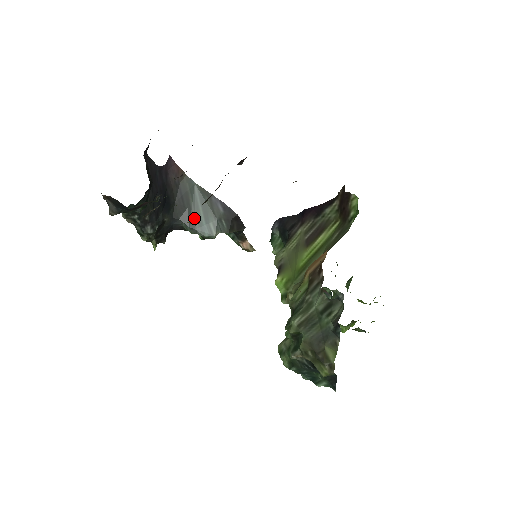
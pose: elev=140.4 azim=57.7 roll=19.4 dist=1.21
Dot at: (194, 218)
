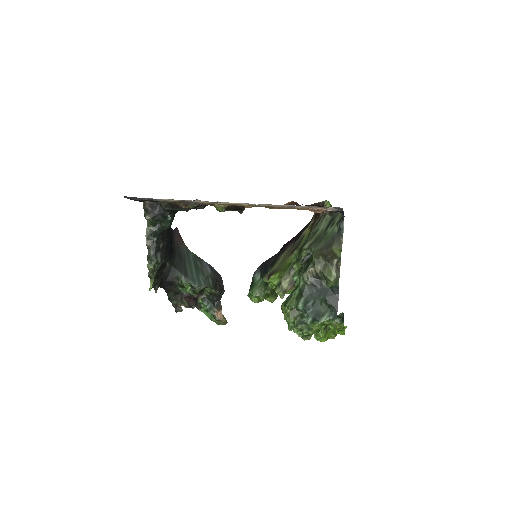
Dot at: (188, 271)
